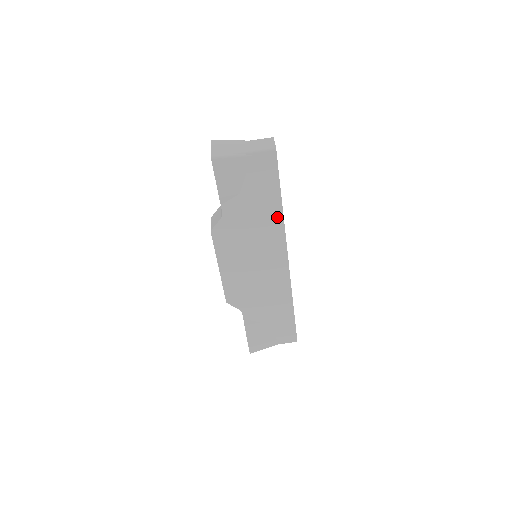
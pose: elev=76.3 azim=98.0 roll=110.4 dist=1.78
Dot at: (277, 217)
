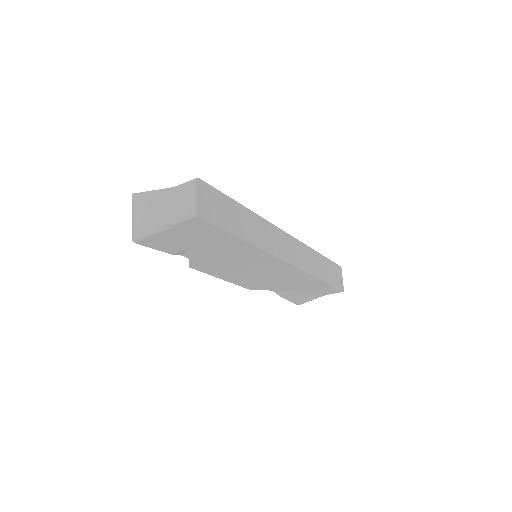
Dot at: (249, 248)
